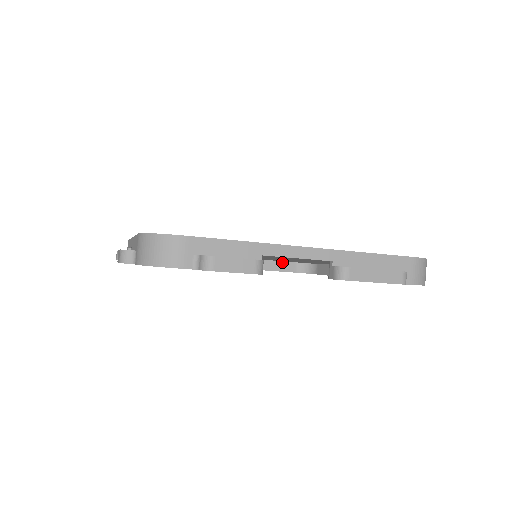
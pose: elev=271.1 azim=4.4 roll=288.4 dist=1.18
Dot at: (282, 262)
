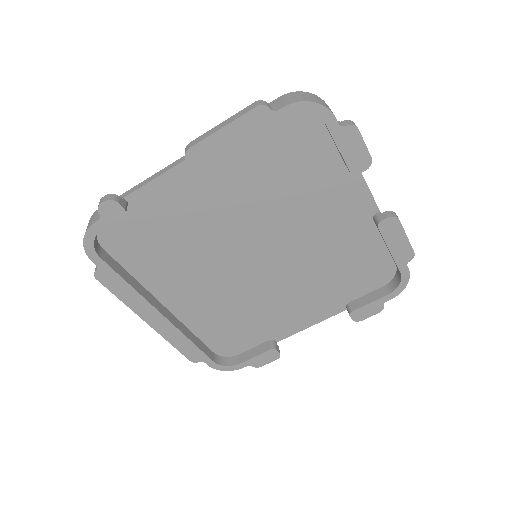
Dot at: (204, 344)
